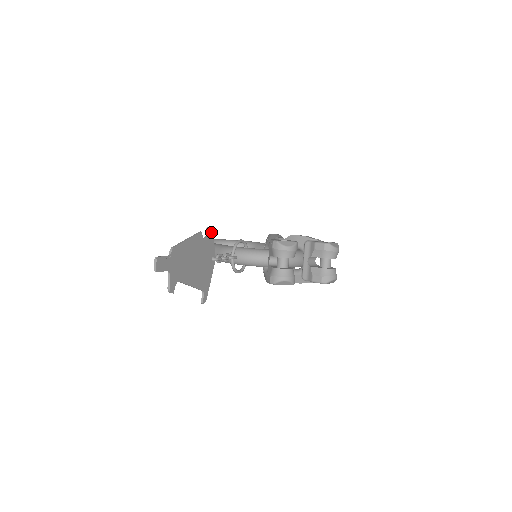
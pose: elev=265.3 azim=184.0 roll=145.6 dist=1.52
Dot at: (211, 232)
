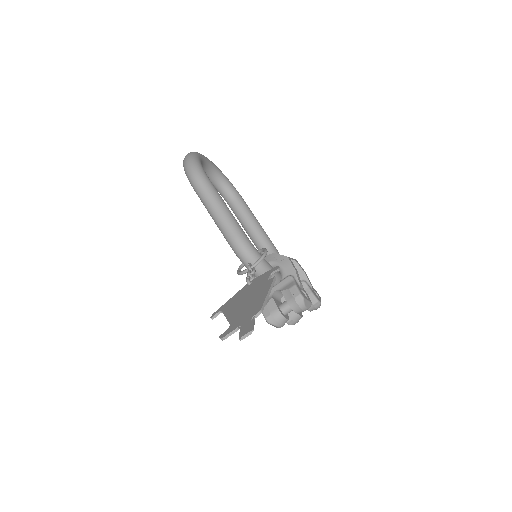
Dot at: (275, 270)
